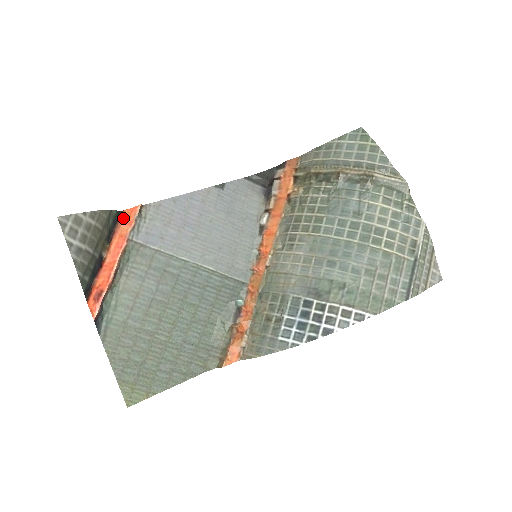
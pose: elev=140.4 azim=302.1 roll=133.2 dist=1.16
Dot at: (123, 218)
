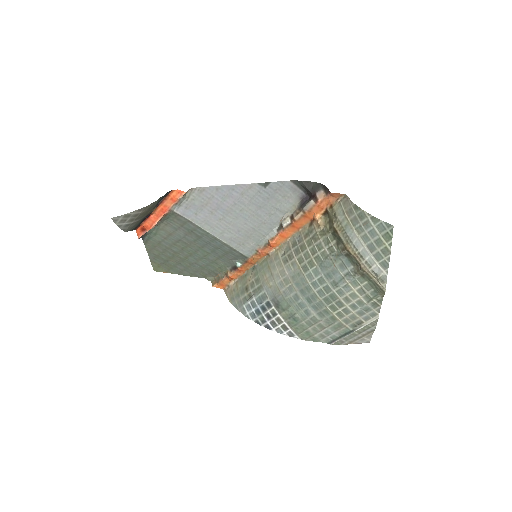
Dot at: (171, 195)
